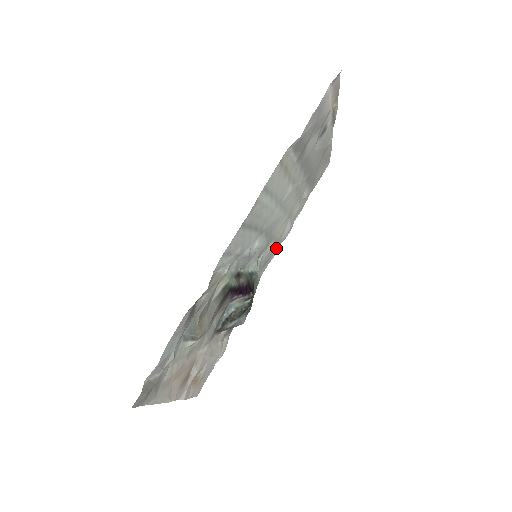
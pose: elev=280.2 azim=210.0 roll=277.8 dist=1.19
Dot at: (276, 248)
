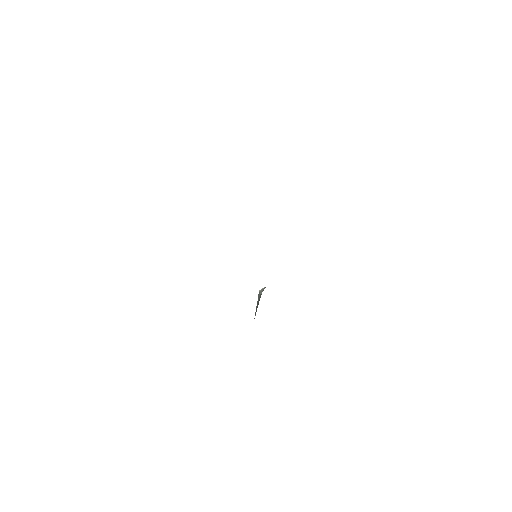
Dot at: occluded
